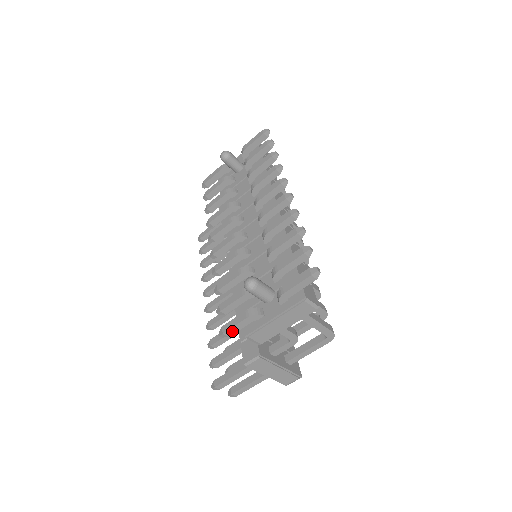
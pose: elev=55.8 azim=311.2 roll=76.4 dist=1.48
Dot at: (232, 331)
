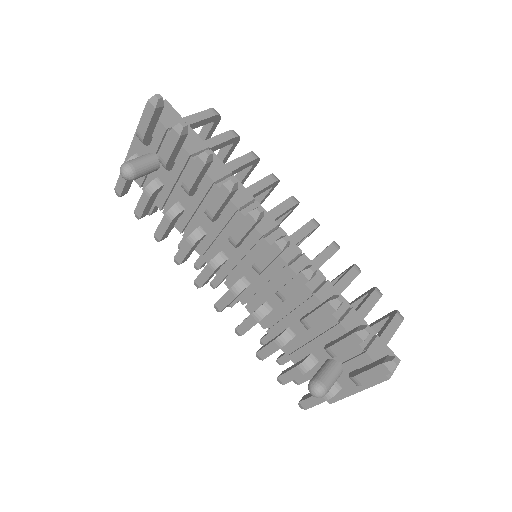
Dot at: (313, 404)
